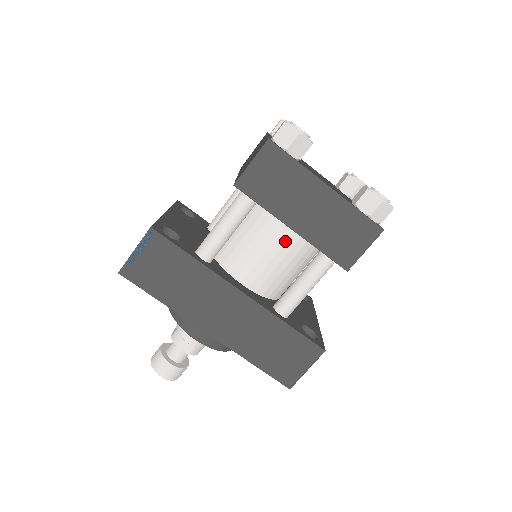
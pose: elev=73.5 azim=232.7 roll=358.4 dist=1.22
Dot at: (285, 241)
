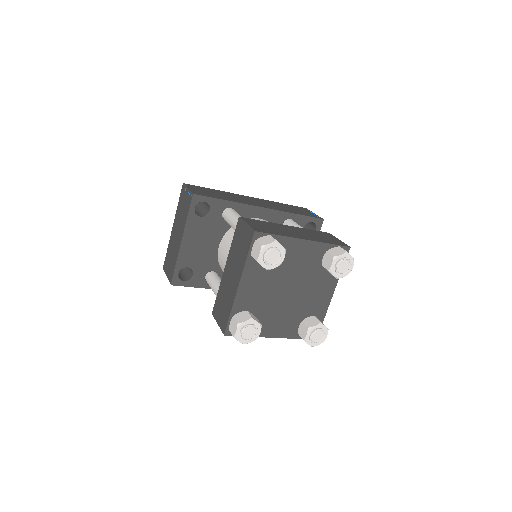
Dot at: occluded
